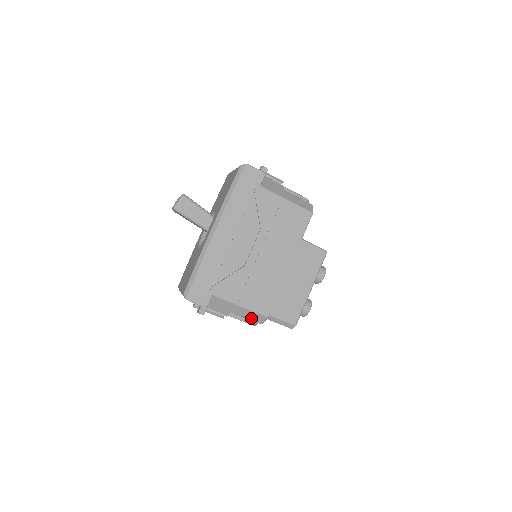
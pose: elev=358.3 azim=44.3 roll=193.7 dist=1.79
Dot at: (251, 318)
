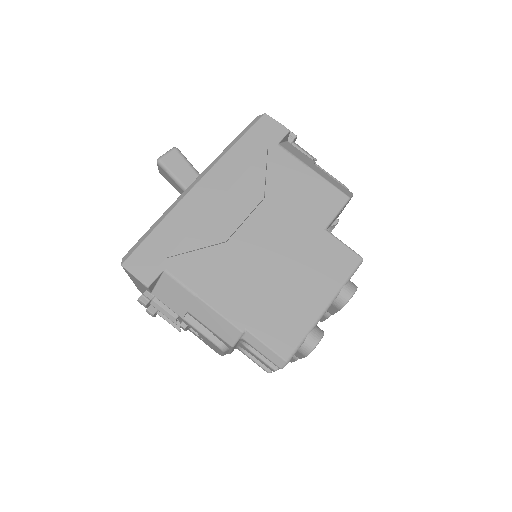
Dot at: (217, 330)
